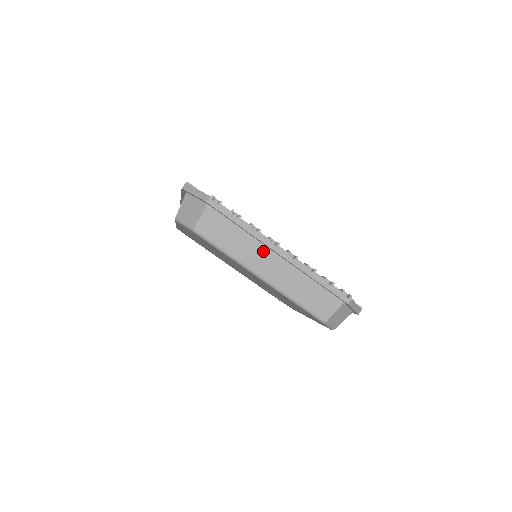
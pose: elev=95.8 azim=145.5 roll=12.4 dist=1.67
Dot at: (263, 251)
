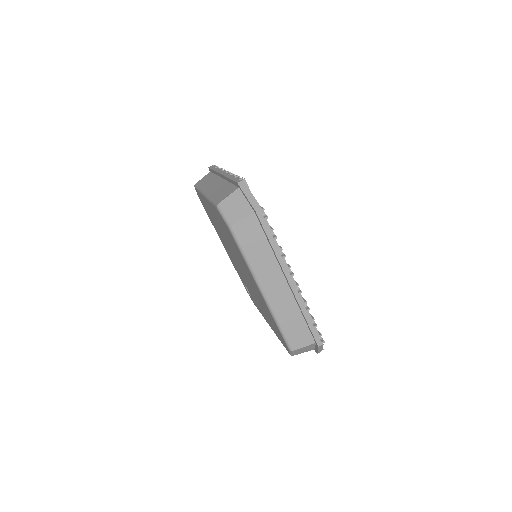
Dot at: (277, 273)
